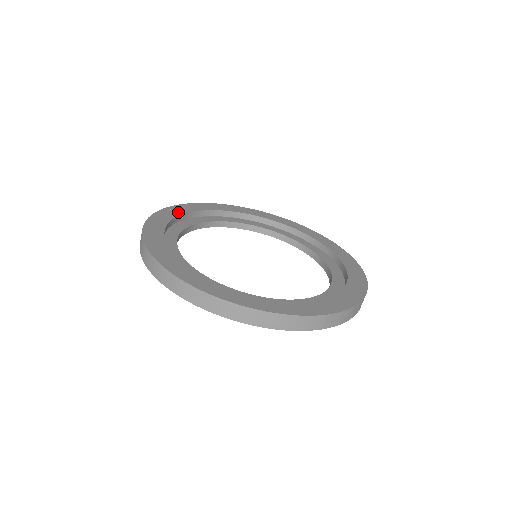
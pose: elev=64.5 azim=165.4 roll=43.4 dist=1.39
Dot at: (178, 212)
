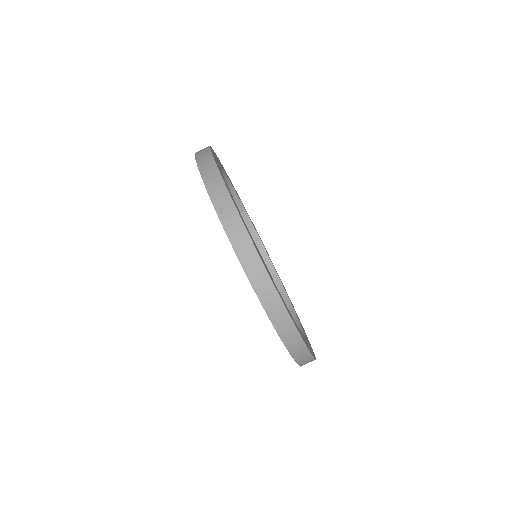
Dot at: occluded
